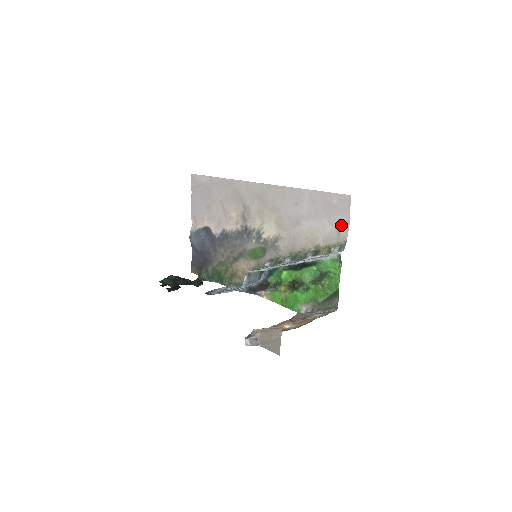
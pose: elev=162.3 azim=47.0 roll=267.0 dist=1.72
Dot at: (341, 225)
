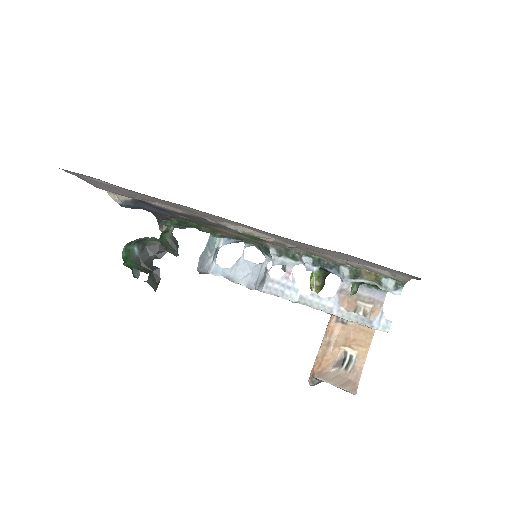
Dot at: (398, 275)
